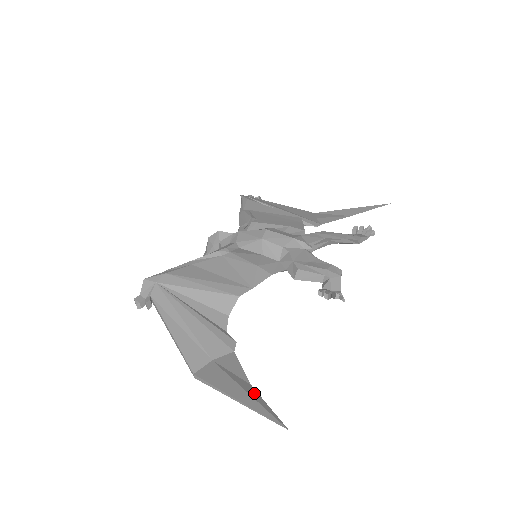
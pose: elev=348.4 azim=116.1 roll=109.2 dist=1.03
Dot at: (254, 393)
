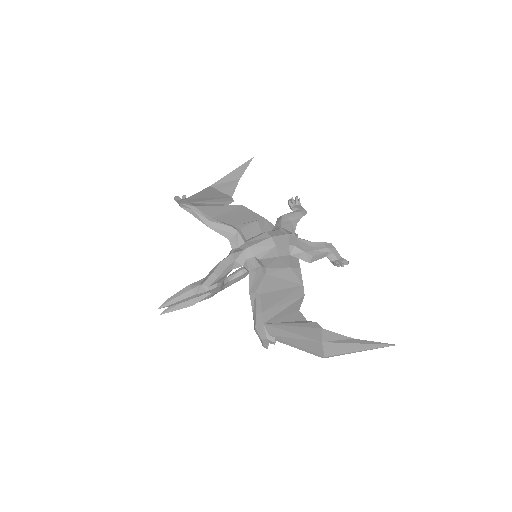
Dot at: (363, 341)
